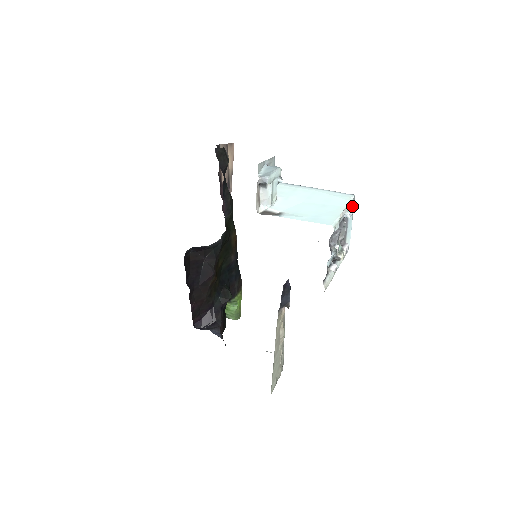
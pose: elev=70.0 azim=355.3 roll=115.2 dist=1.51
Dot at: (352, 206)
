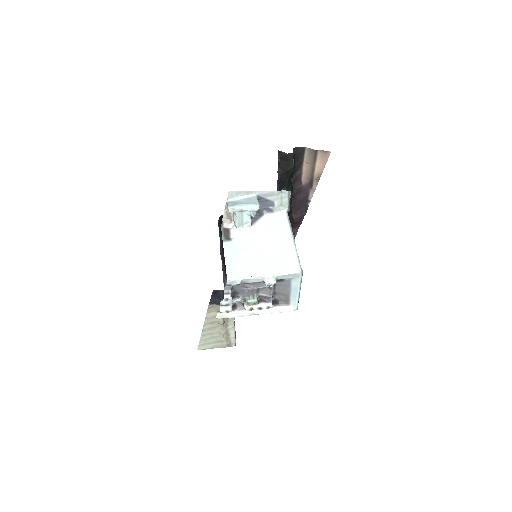
Dot at: (296, 279)
